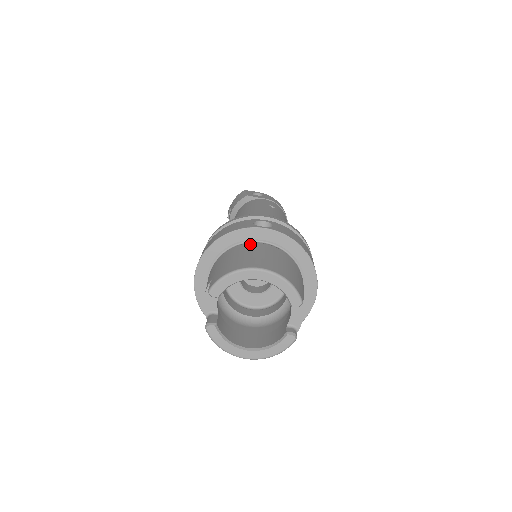
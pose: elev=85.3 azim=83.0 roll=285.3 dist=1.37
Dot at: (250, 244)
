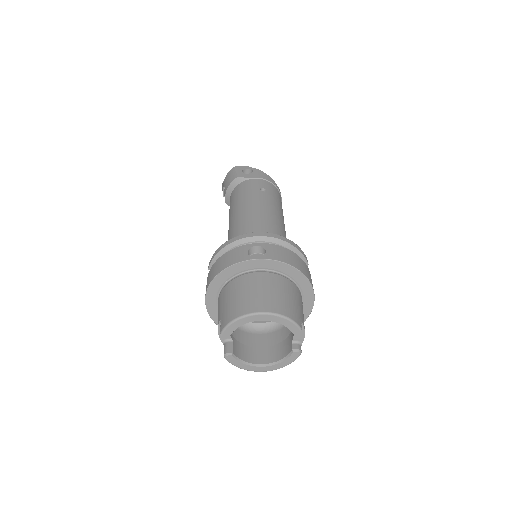
Dot at: (248, 276)
